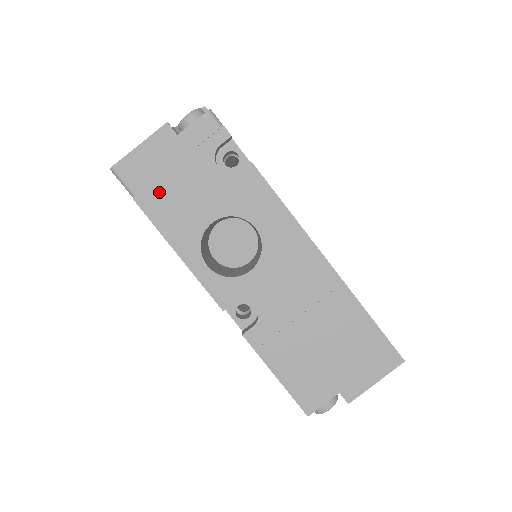
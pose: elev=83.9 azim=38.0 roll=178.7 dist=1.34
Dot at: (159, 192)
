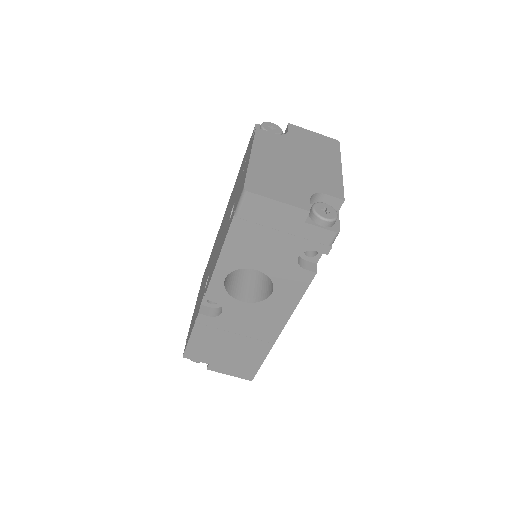
Dot at: (252, 230)
